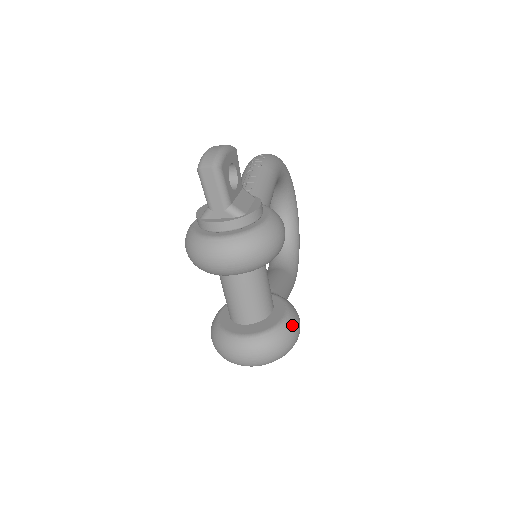
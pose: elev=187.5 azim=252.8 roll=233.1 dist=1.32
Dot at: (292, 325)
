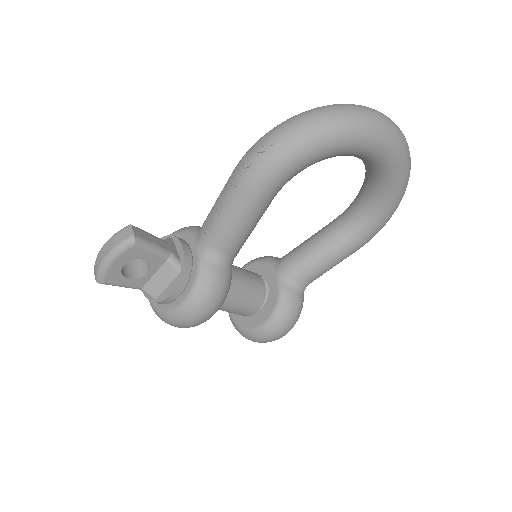
Dot at: (266, 335)
